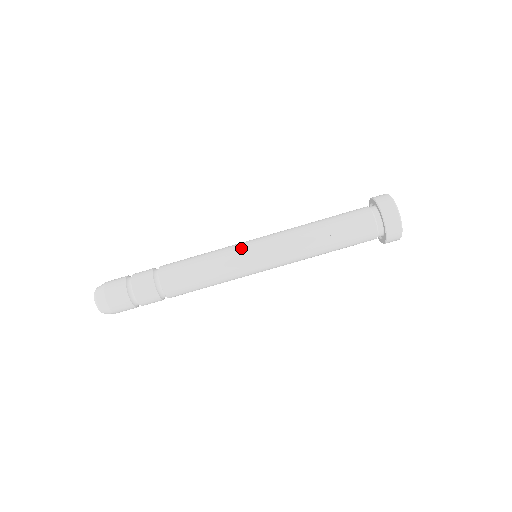
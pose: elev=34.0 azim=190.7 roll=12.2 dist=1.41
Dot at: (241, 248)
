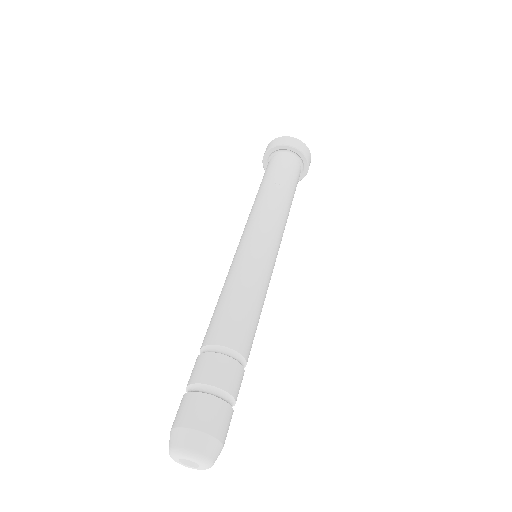
Dot at: (267, 259)
